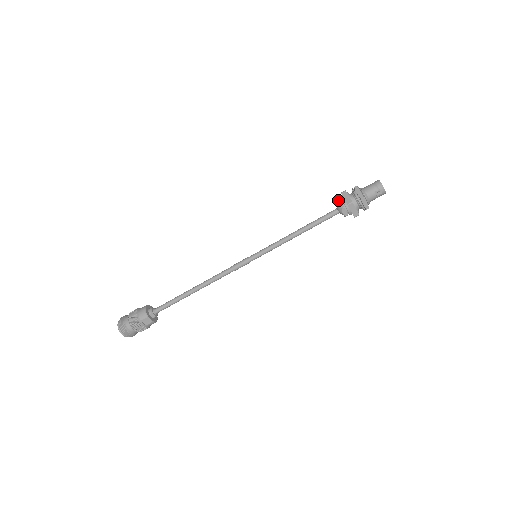
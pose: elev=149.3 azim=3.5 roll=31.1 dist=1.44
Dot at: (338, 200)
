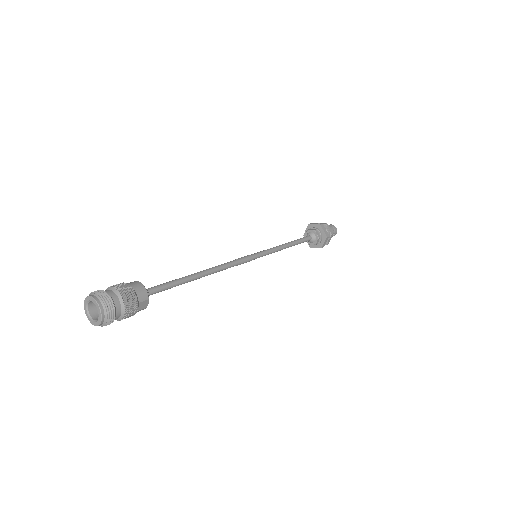
Dot at: (316, 229)
